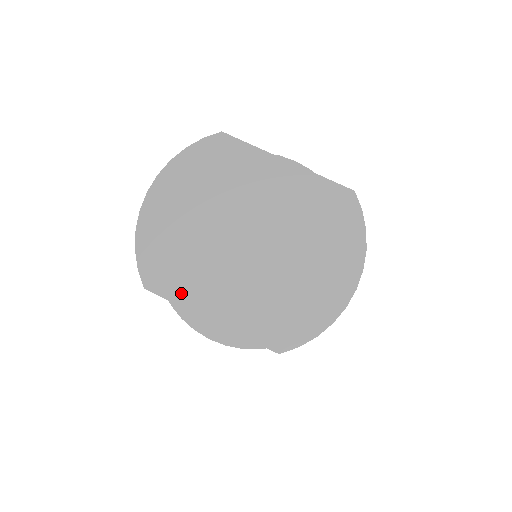
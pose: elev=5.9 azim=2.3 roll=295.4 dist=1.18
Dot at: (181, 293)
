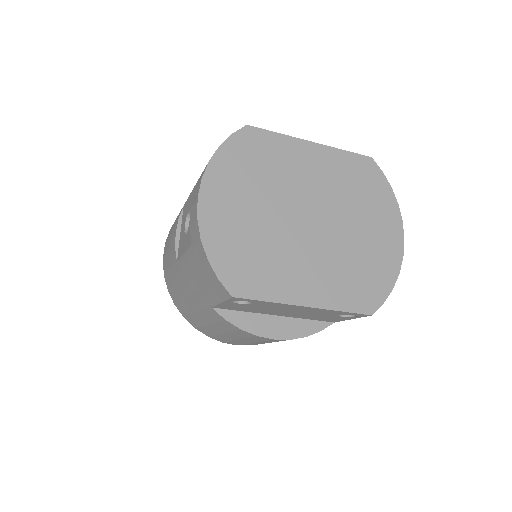
Dot at: (269, 289)
